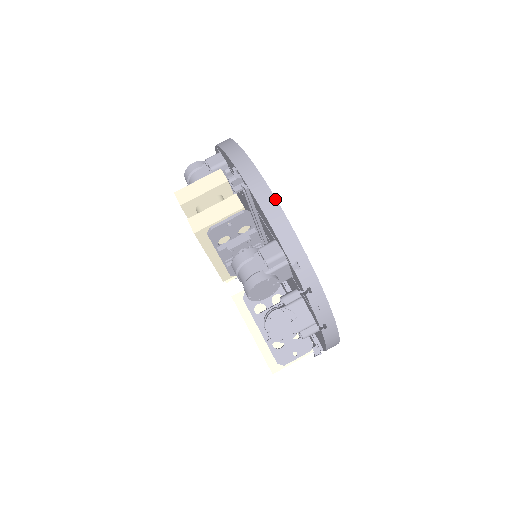
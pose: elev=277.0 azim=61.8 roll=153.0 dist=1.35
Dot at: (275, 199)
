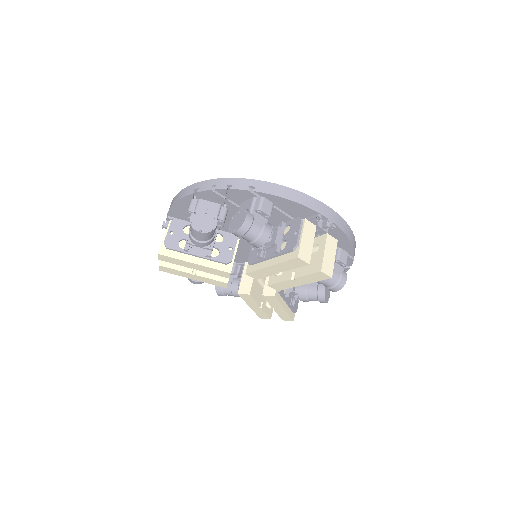
Dot at: (173, 198)
